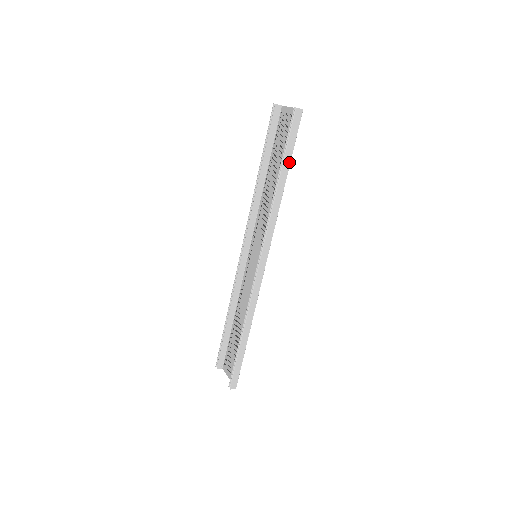
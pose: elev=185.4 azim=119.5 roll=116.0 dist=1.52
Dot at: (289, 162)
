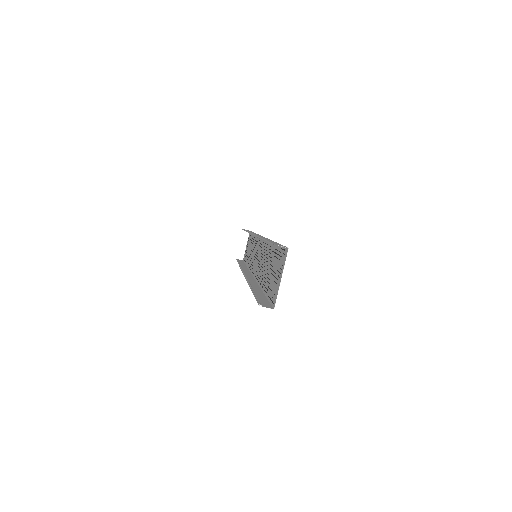
Dot at: occluded
